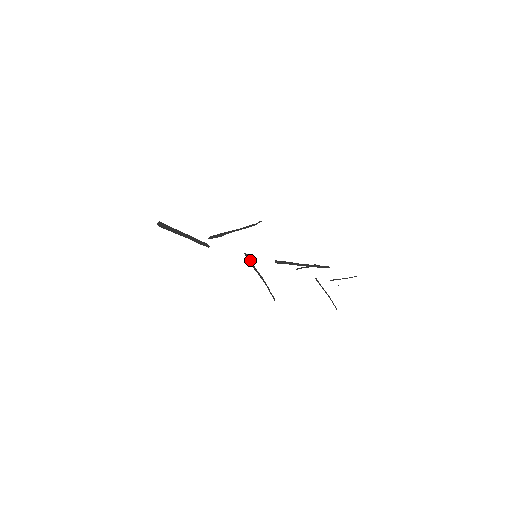
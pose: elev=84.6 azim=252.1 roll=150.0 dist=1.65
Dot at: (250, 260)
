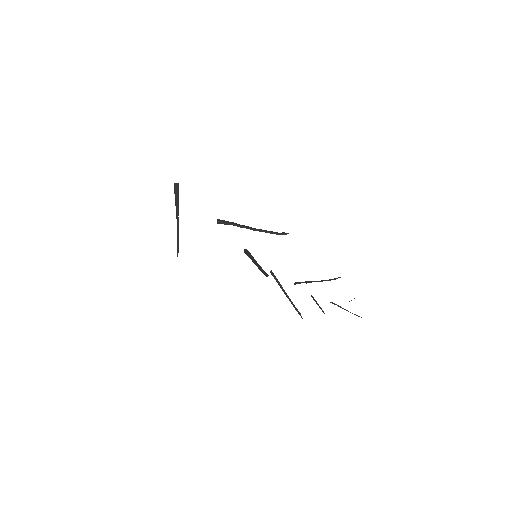
Dot at: (248, 255)
